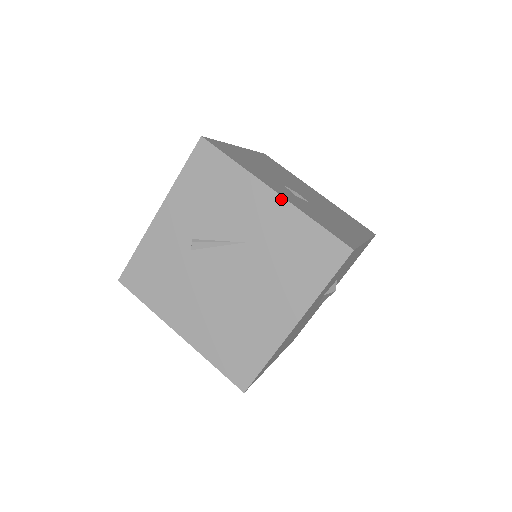
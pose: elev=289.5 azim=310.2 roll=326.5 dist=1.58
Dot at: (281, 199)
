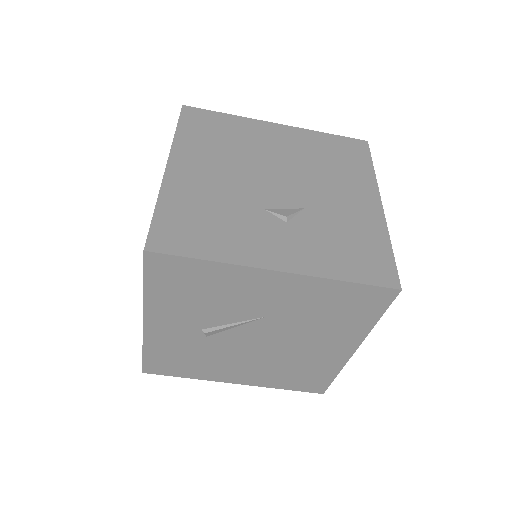
Dot at: (291, 276)
